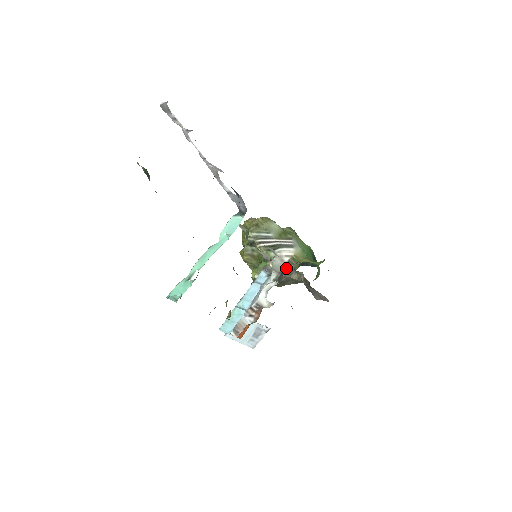
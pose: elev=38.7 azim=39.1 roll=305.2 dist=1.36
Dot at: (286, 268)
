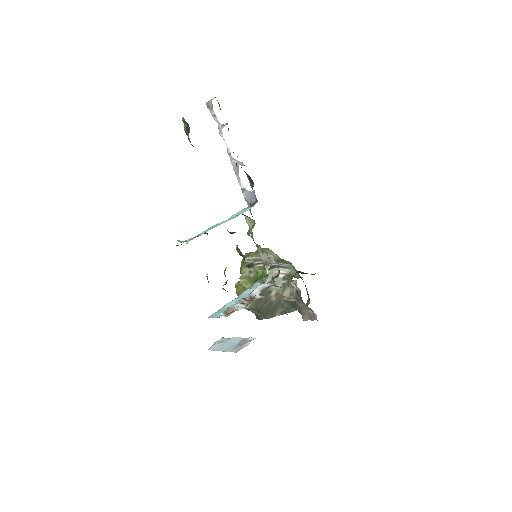
Dot at: (280, 283)
